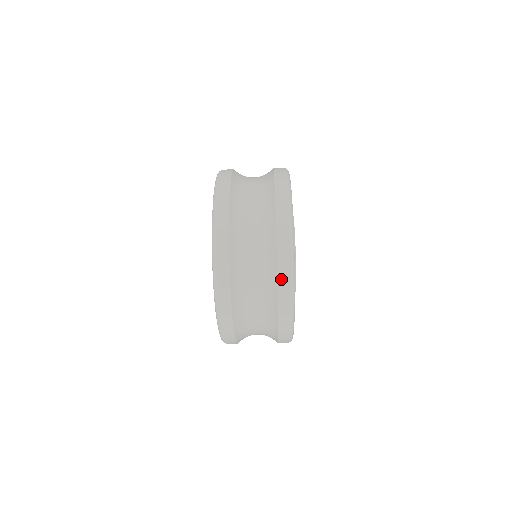
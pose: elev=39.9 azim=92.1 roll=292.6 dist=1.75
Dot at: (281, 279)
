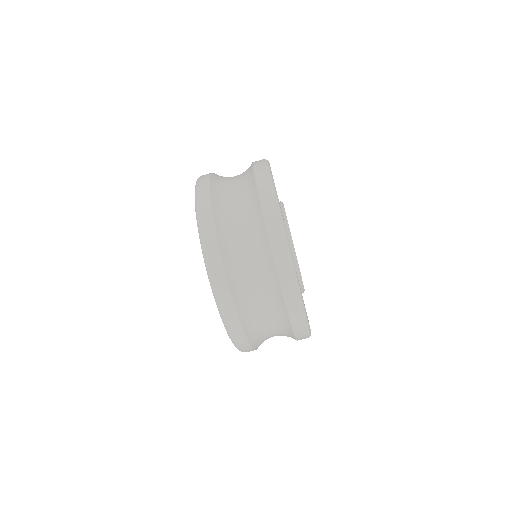
Dot at: (256, 162)
